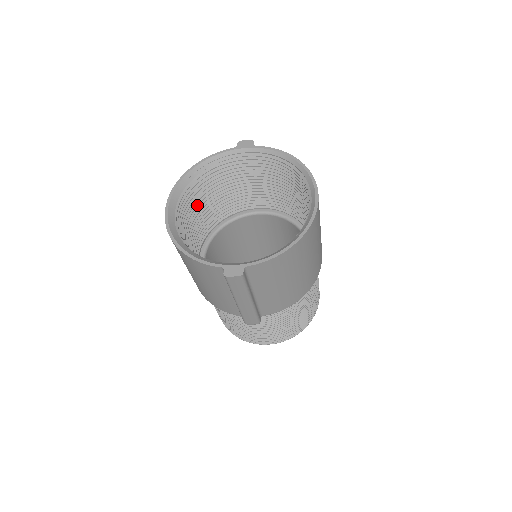
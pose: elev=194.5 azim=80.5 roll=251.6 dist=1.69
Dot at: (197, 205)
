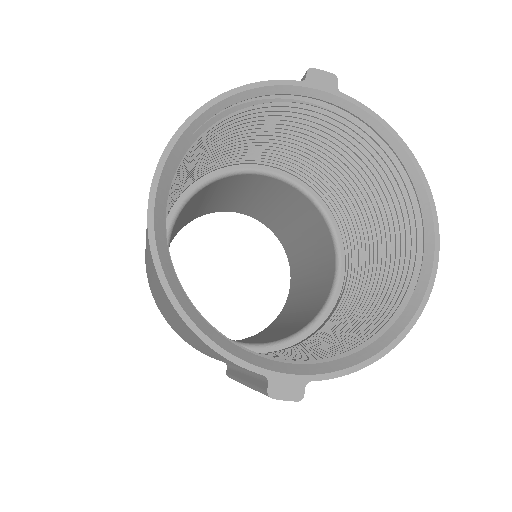
Dot at: (189, 164)
